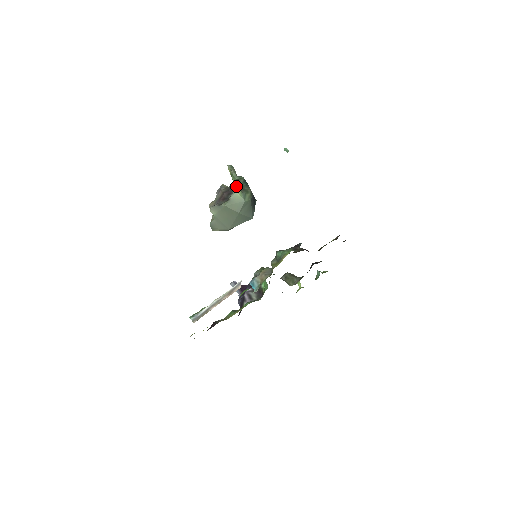
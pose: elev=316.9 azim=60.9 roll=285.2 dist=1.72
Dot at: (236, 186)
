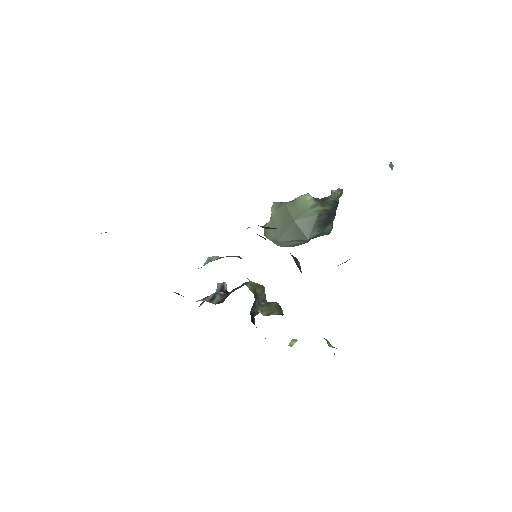
Dot at: (320, 199)
